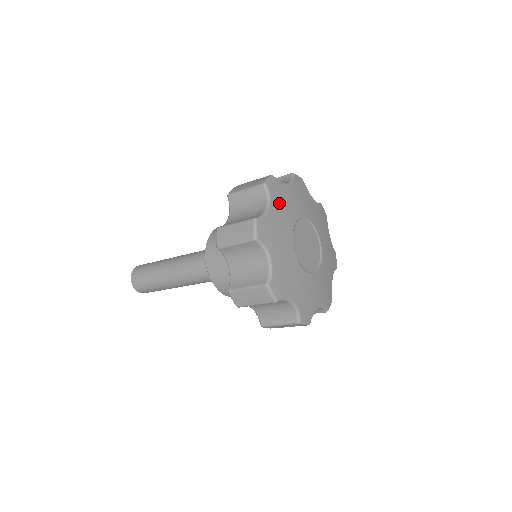
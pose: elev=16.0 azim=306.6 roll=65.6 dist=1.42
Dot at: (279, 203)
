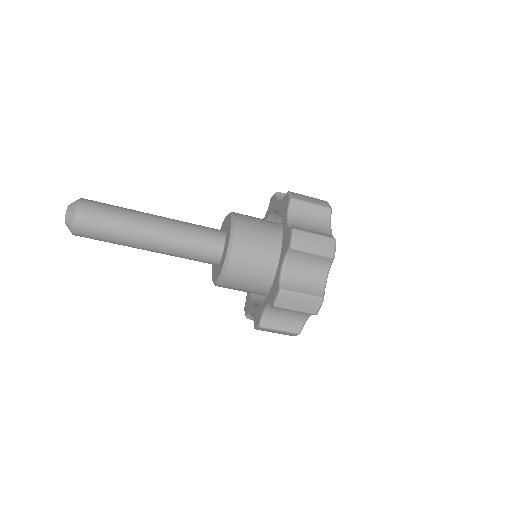
Dot at: occluded
